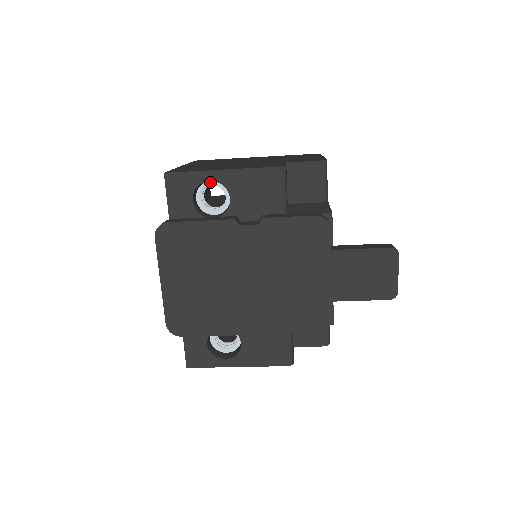
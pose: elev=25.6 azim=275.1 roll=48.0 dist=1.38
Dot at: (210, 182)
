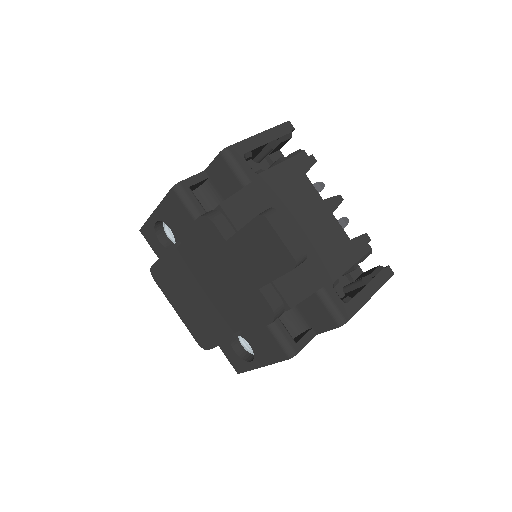
Dot at: occluded
